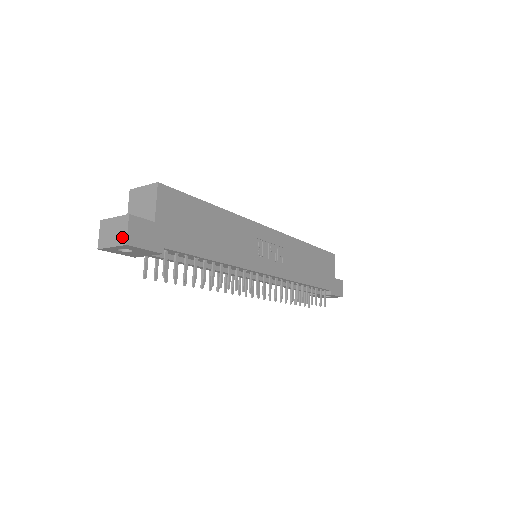
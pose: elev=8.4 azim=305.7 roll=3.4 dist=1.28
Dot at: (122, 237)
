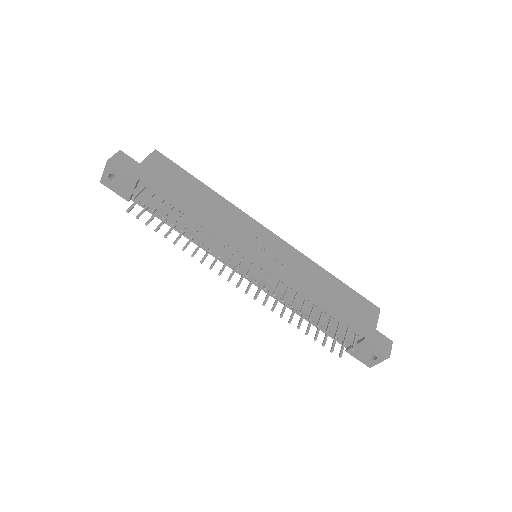
Dot at: (109, 161)
